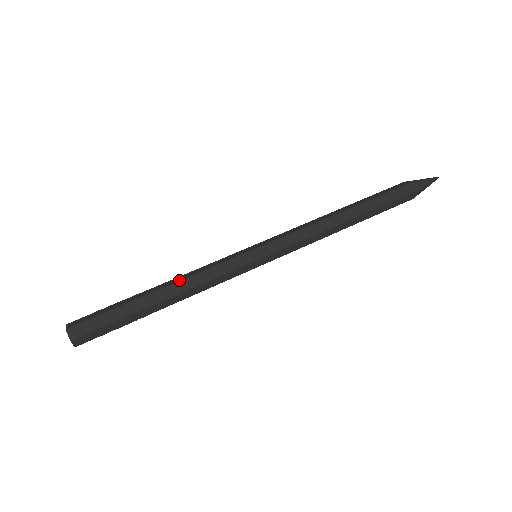
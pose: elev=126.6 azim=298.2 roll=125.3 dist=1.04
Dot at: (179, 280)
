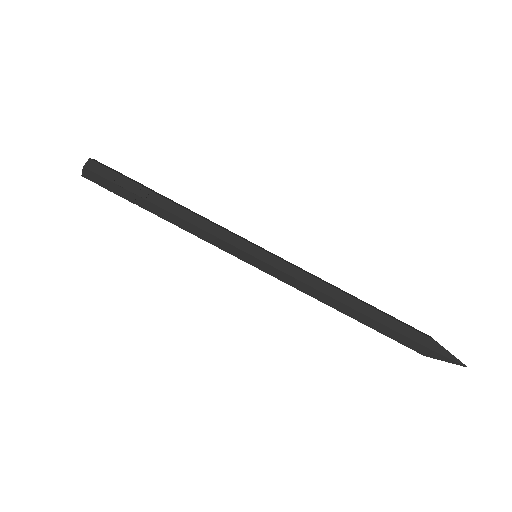
Dot at: (182, 217)
